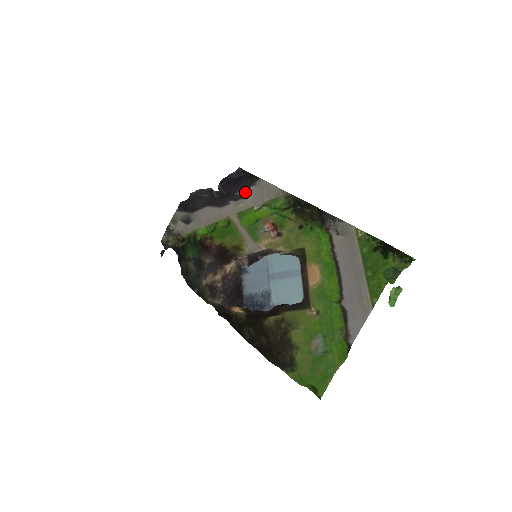
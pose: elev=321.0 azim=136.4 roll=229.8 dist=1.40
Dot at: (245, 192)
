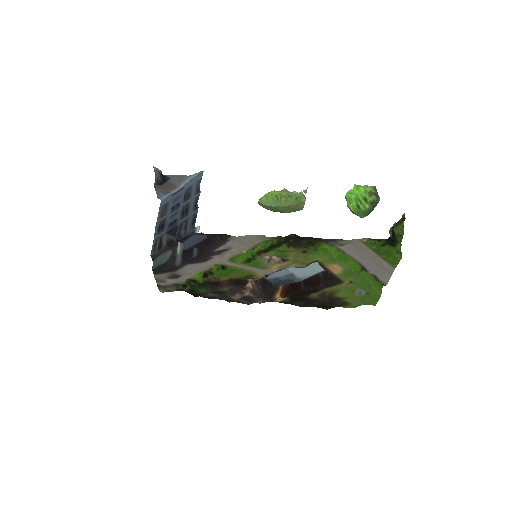
Dot at: (223, 248)
